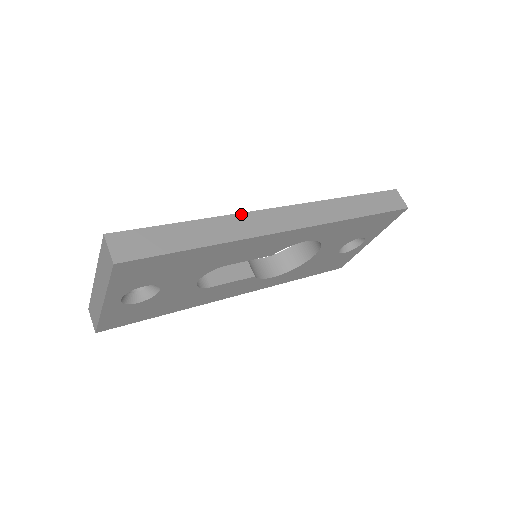
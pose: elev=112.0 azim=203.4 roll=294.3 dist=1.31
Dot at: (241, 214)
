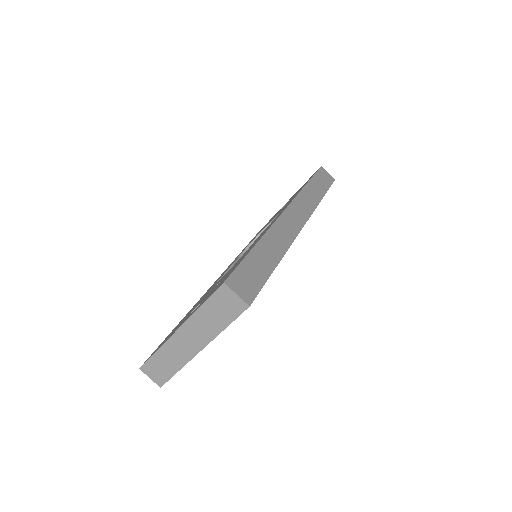
Dot at: (275, 223)
